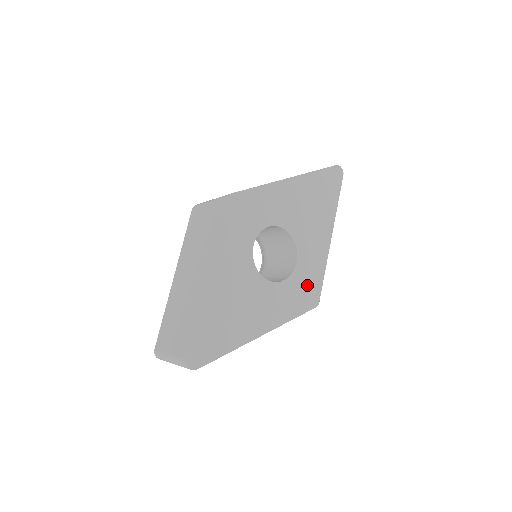
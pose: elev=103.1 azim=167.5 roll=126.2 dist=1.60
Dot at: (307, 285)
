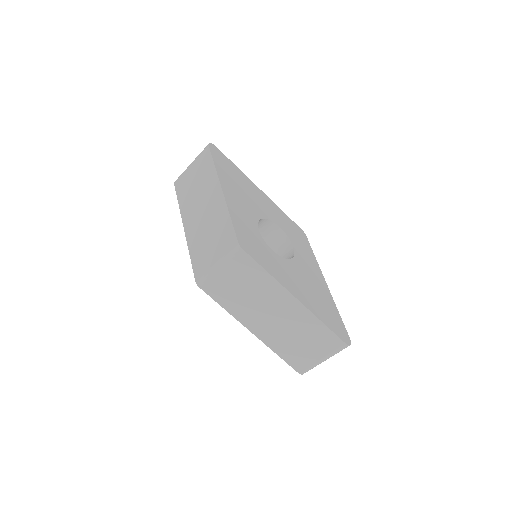
Dot at: (293, 231)
